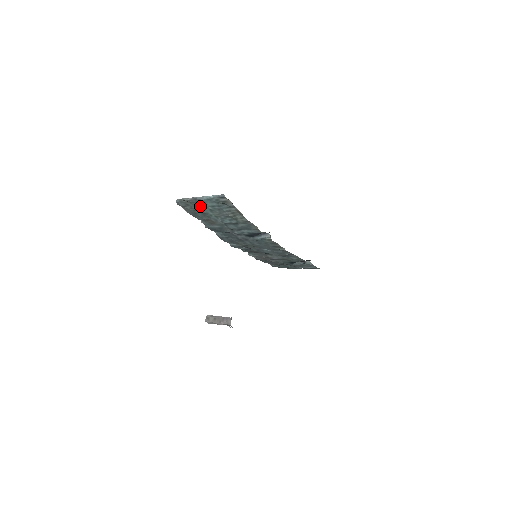
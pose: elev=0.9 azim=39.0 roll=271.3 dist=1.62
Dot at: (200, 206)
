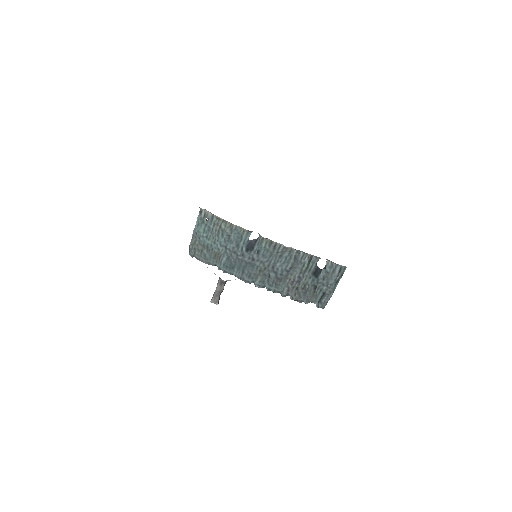
Dot at: (200, 241)
